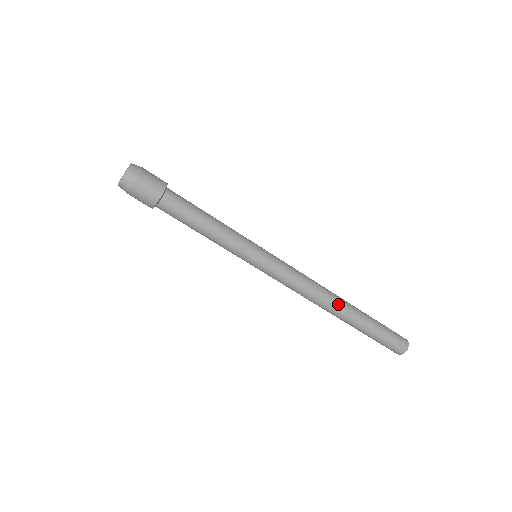
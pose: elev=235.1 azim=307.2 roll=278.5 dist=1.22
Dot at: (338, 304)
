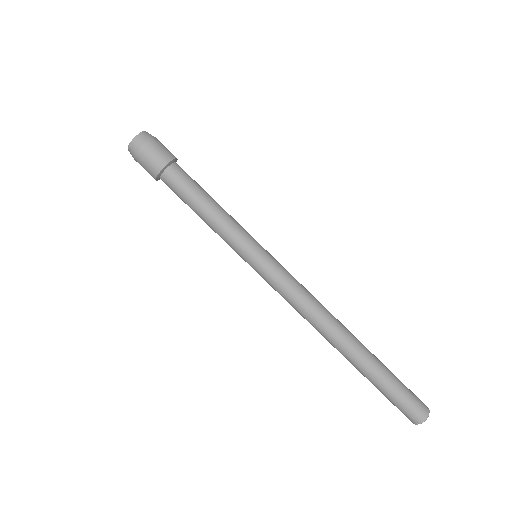
Dot at: (337, 340)
